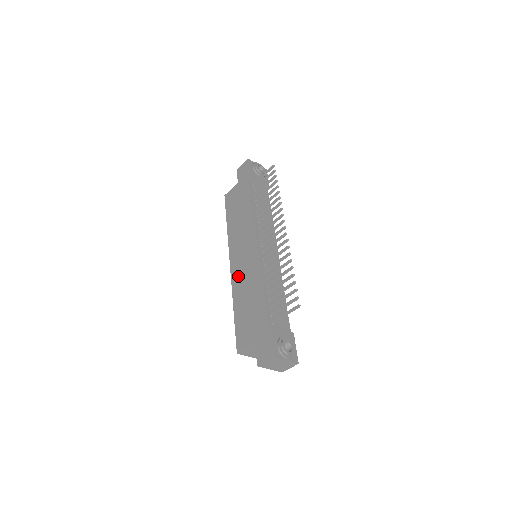
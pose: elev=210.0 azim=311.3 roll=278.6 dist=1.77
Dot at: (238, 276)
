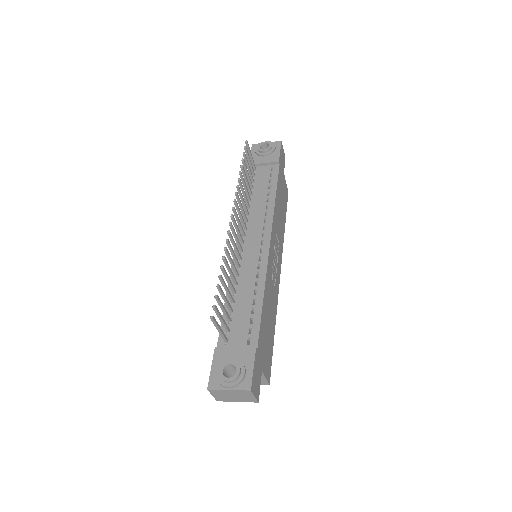
Dot at: occluded
